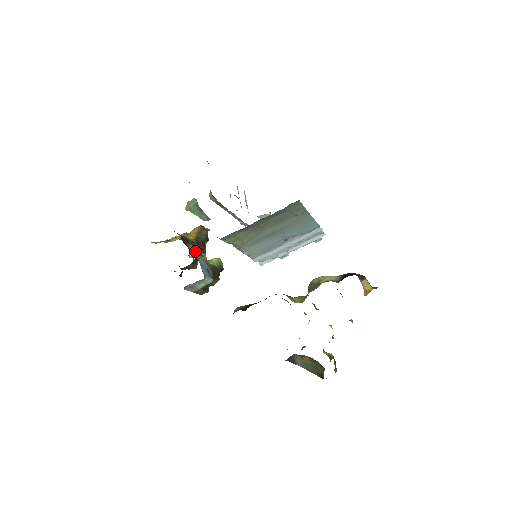
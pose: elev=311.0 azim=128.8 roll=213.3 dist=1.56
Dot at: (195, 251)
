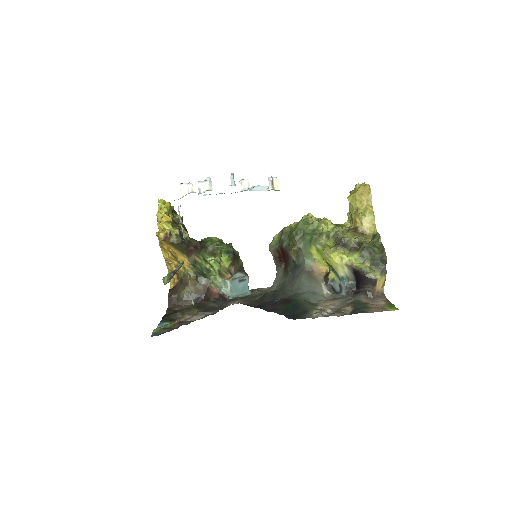
Dot at: (217, 283)
